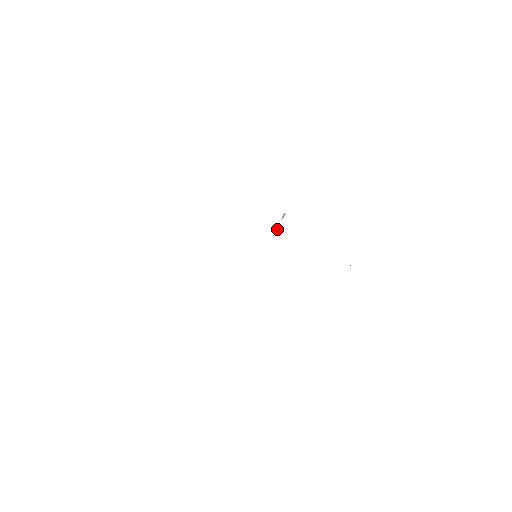
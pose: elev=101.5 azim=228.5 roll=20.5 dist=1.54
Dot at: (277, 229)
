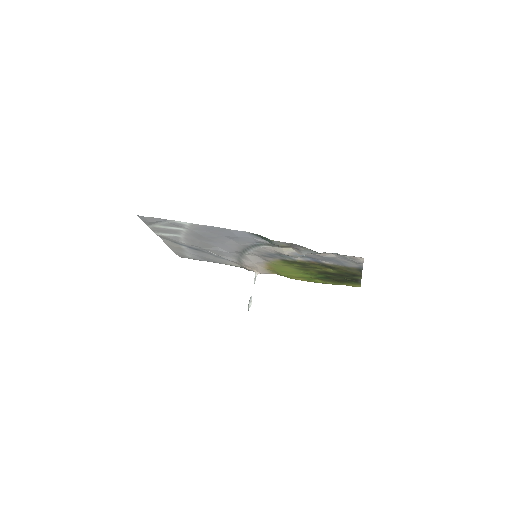
Dot at: (251, 301)
